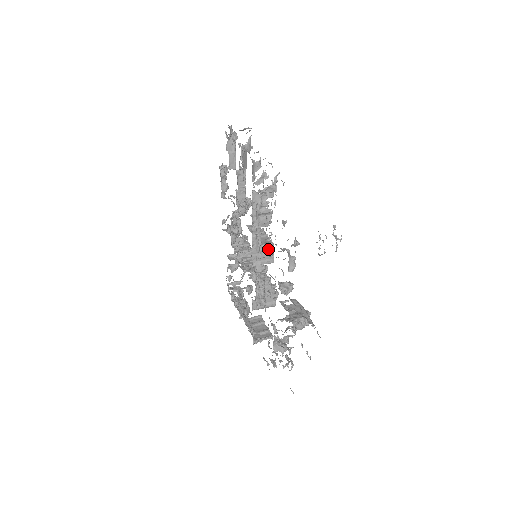
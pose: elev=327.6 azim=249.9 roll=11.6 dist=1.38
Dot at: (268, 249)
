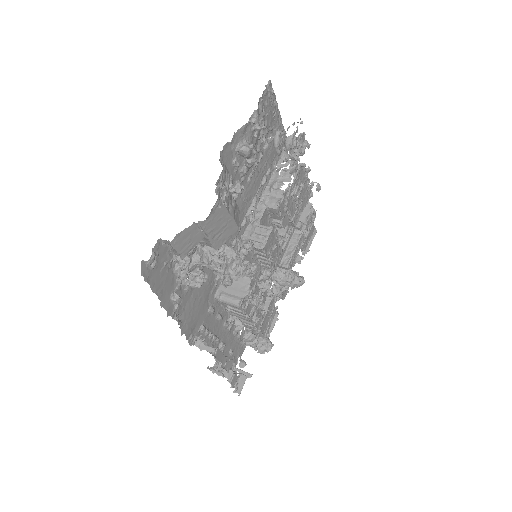
Dot at: (264, 230)
